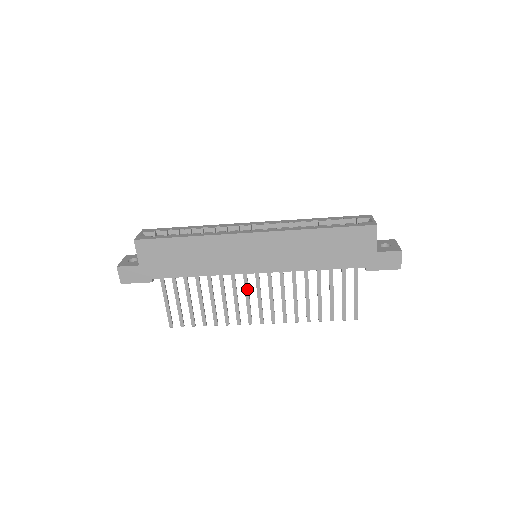
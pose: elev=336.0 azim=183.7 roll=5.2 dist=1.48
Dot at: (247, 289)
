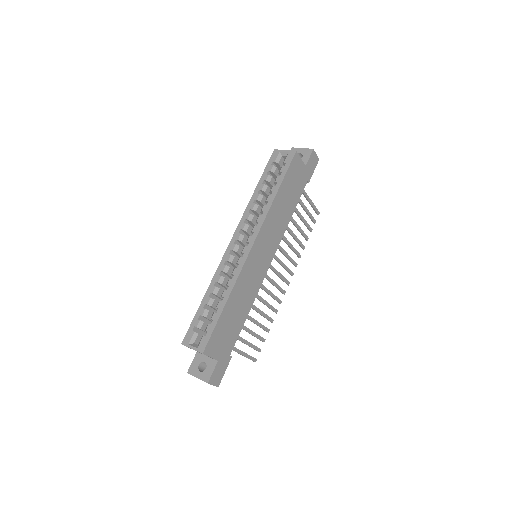
Dot at: (270, 279)
